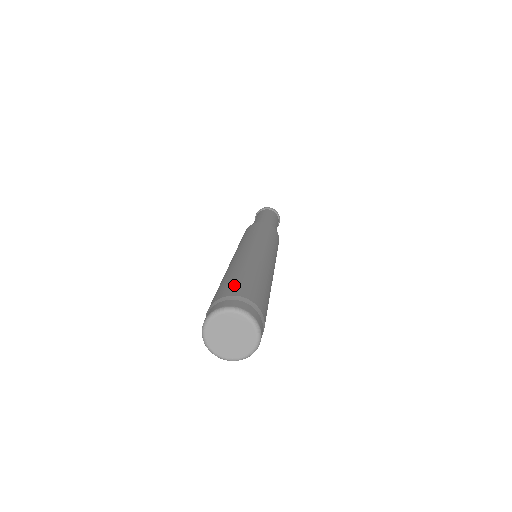
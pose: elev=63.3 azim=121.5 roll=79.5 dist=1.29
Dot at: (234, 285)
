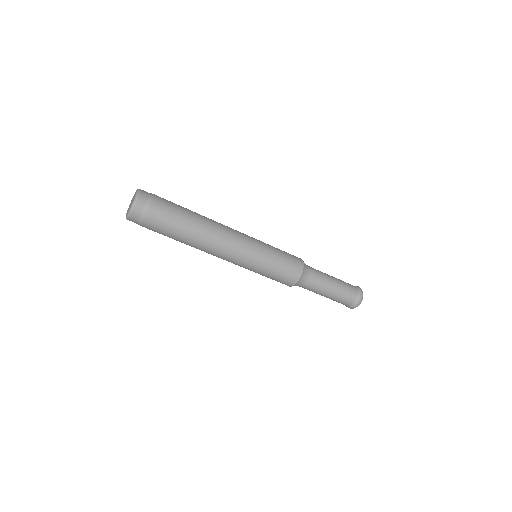
Dot at: occluded
